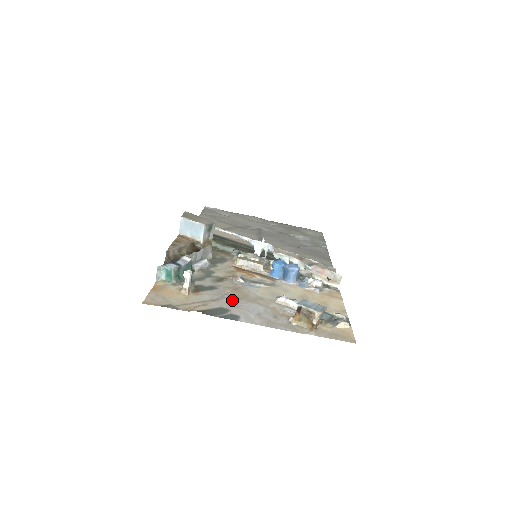
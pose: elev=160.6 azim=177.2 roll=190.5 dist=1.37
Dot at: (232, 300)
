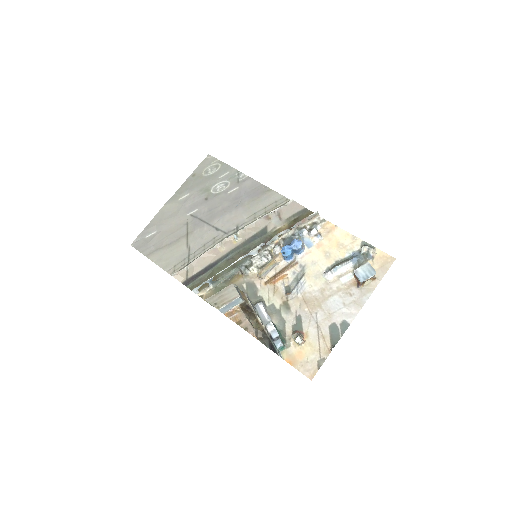
Dot at: (321, 313)
